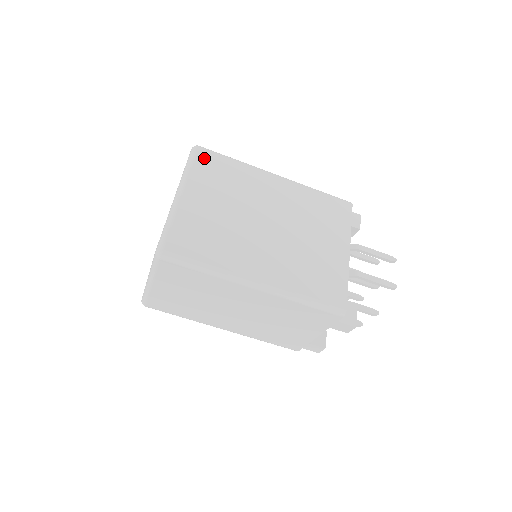
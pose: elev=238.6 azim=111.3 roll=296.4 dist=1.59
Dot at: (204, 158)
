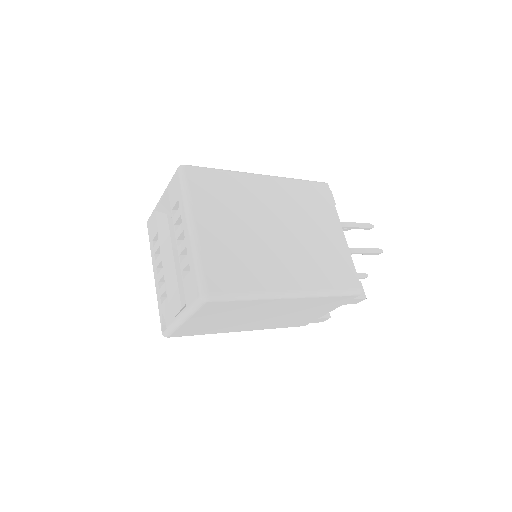
Dot at: (196, 178)
